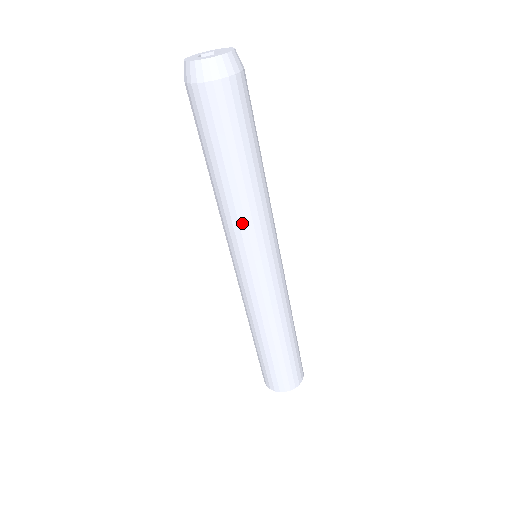
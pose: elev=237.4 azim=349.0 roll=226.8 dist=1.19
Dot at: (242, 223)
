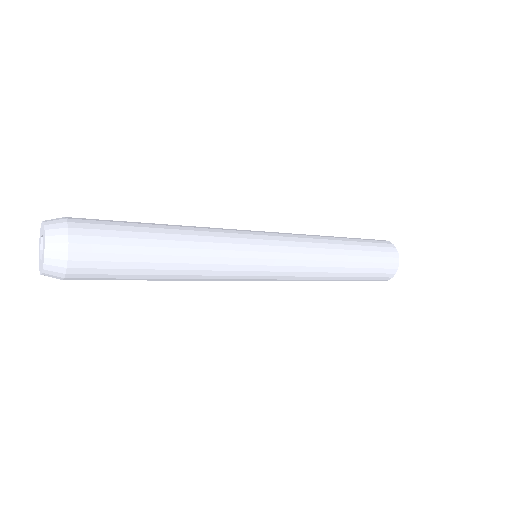
Dot at: (215, 273)
